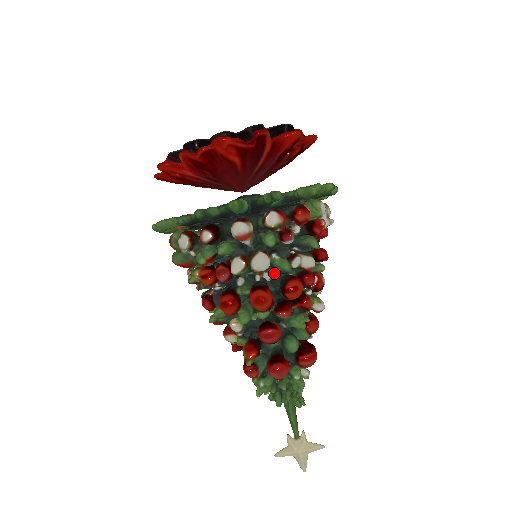
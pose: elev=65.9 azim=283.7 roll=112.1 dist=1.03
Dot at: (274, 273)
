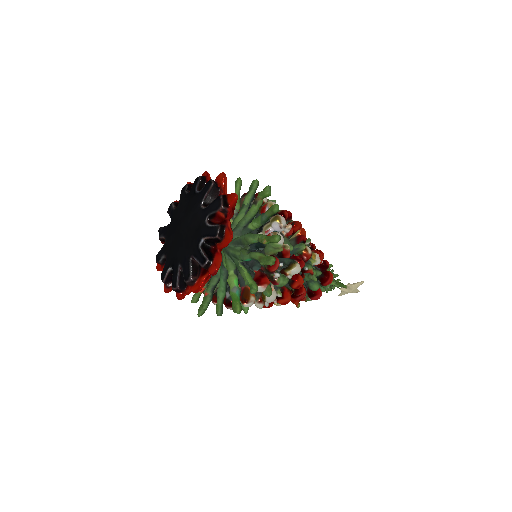
Dot at: occluded
